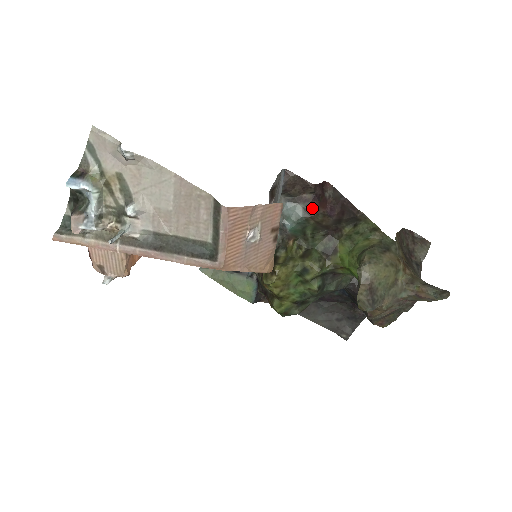
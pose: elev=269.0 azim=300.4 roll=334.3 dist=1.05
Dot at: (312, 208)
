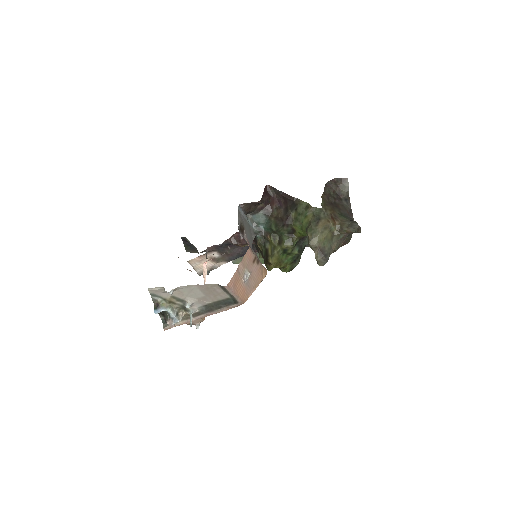
Dot at: (268, 210)
